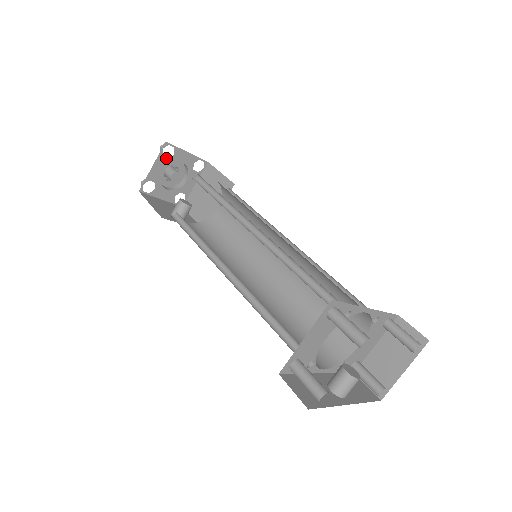
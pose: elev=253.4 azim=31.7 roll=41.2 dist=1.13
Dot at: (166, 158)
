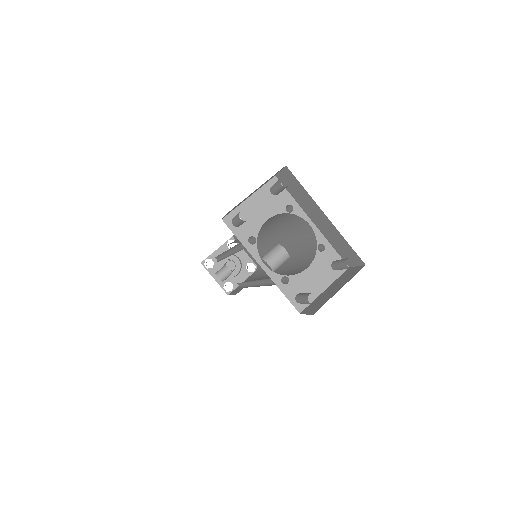
Dot at: occluded
